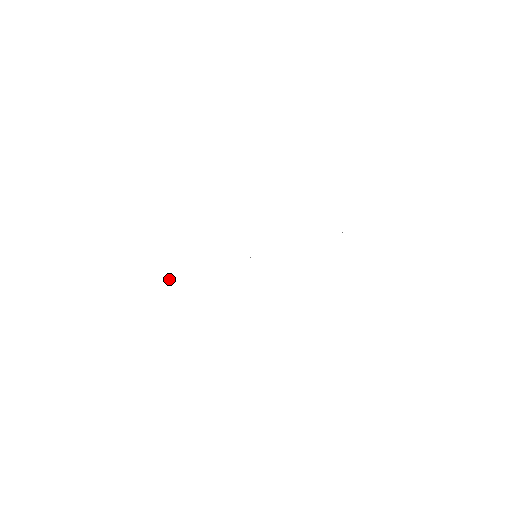
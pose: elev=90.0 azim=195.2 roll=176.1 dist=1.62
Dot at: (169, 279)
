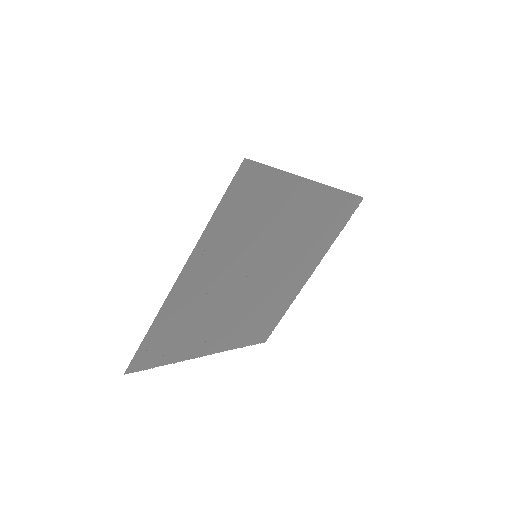
Dot at: (243, 165)
